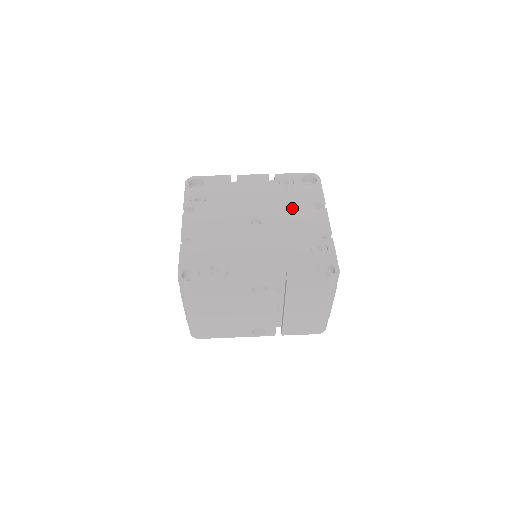
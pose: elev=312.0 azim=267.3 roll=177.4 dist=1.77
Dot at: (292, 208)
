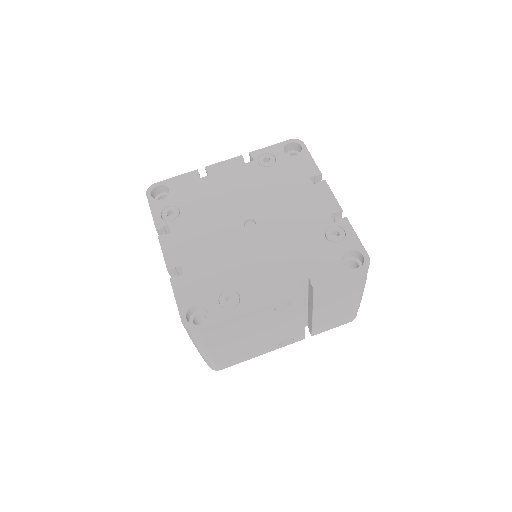
Dot at: (285, 191)
